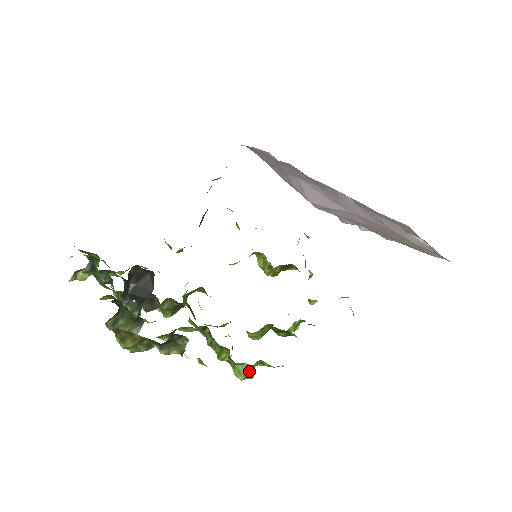
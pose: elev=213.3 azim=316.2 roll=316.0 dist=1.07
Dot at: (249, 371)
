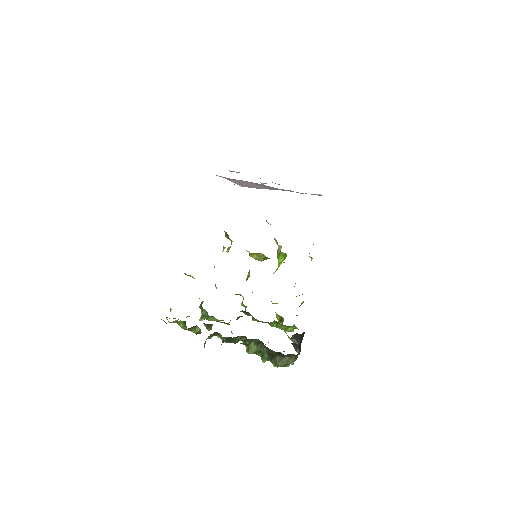
Dot at: occluded
